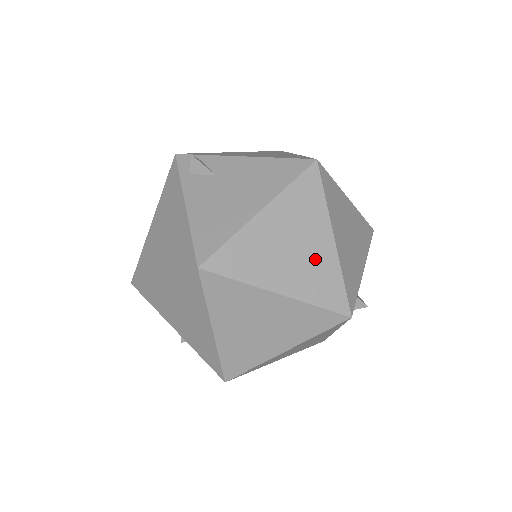
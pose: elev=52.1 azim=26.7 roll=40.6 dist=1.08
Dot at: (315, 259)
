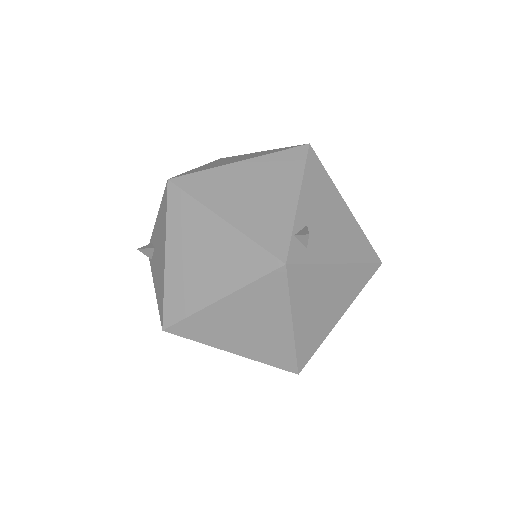
Dot at: (222, 249)
